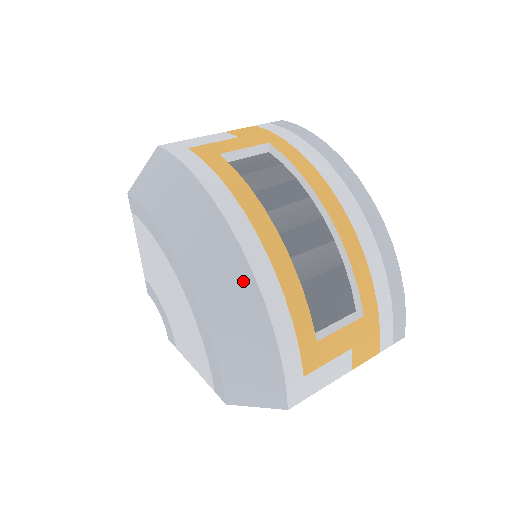
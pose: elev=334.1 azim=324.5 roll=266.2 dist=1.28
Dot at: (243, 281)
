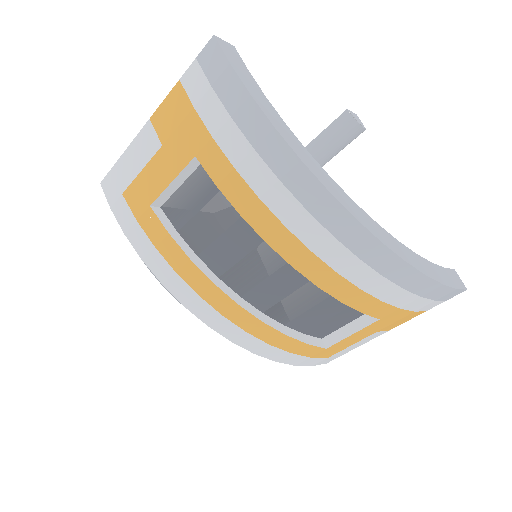
Dot at: occluded
